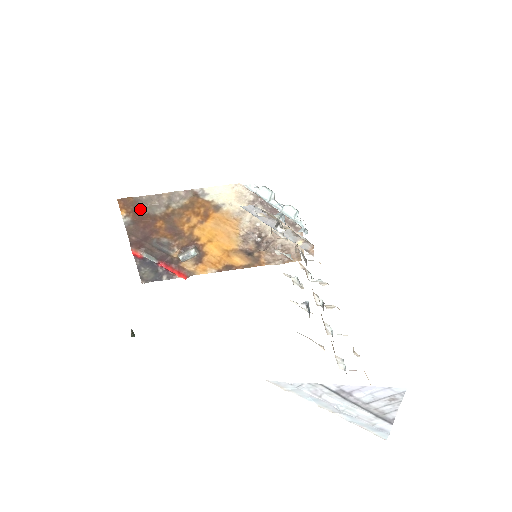
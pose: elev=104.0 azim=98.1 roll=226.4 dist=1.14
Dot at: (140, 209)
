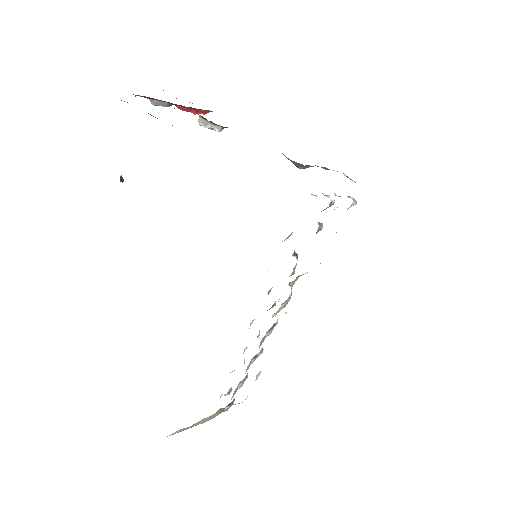
Dot at: (150, 114)
